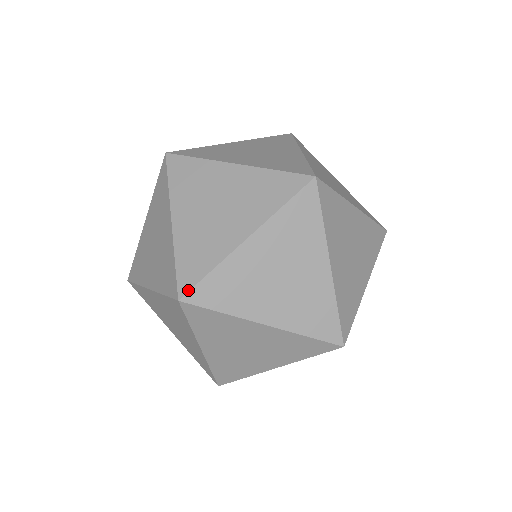
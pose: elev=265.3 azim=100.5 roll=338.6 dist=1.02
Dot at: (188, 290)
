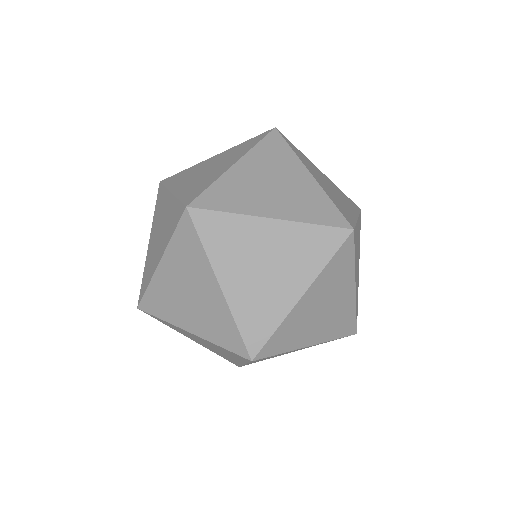
Dot at: (193, 199)
